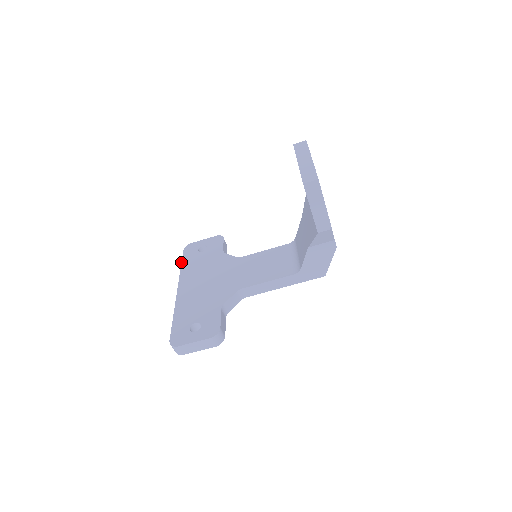
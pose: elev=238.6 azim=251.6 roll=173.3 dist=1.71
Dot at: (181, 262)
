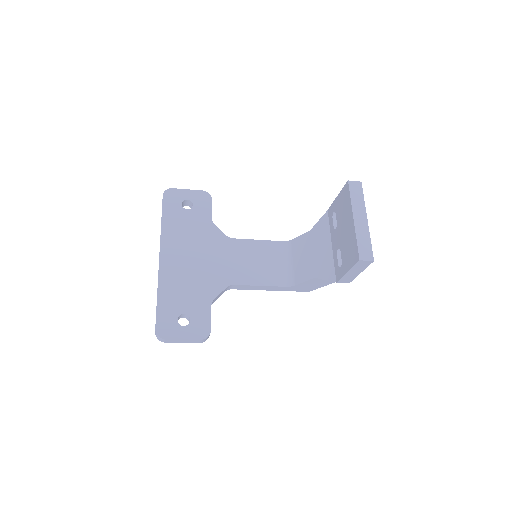
Dot at: occluded
